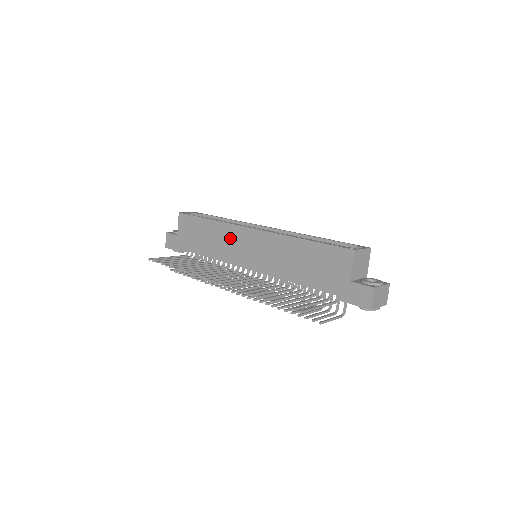
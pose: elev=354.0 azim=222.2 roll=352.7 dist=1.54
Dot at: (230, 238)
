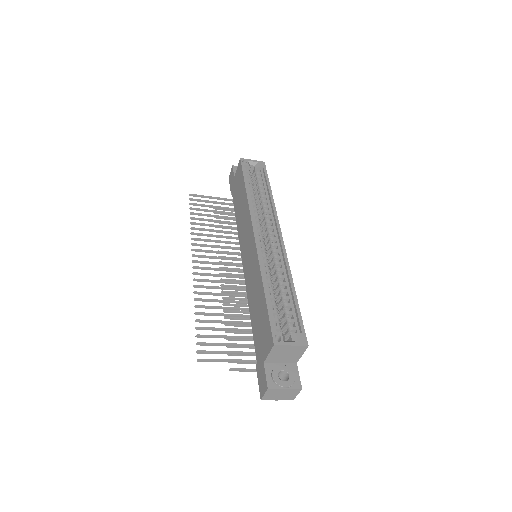
Dot at: (246, 224)
